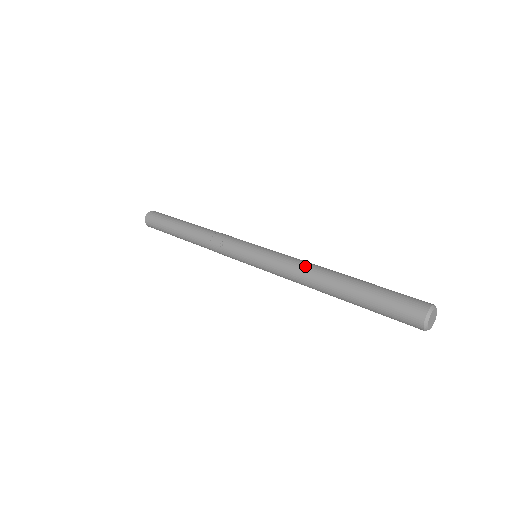
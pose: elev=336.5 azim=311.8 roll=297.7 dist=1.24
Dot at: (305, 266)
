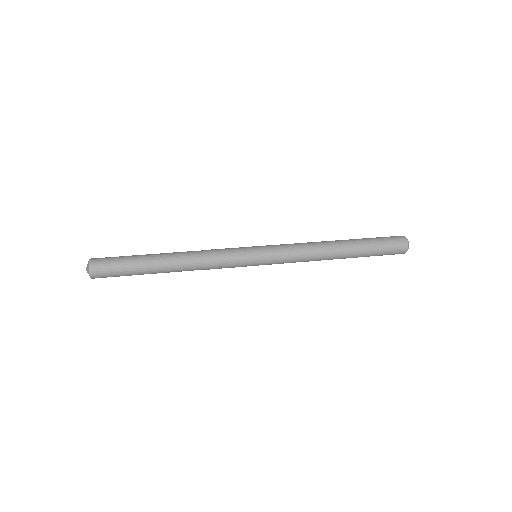
Dot at: (314, 253)
